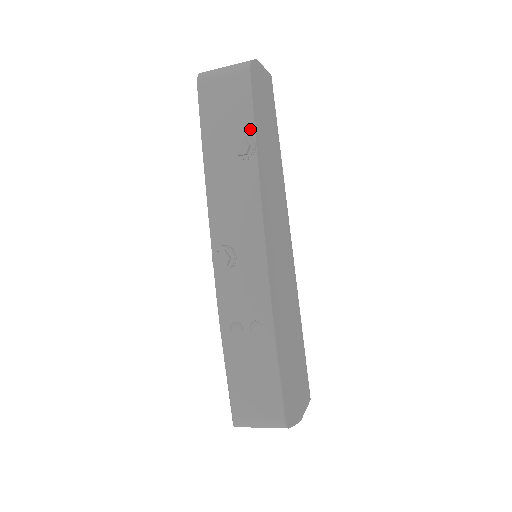
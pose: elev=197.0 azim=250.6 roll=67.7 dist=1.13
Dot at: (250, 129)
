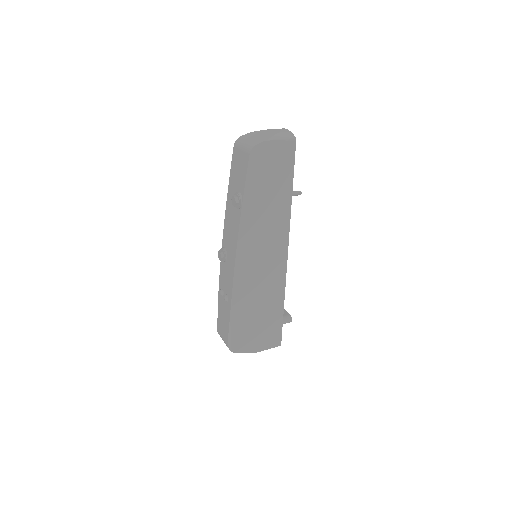
Dot at: (242, 191)
